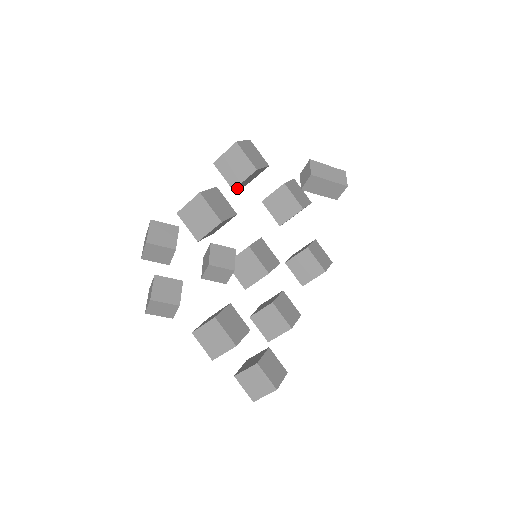
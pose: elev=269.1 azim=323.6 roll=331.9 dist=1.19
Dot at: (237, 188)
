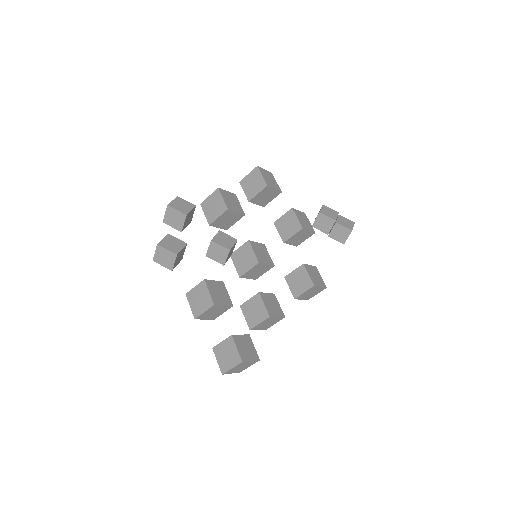
Dot at: (253, 203)
